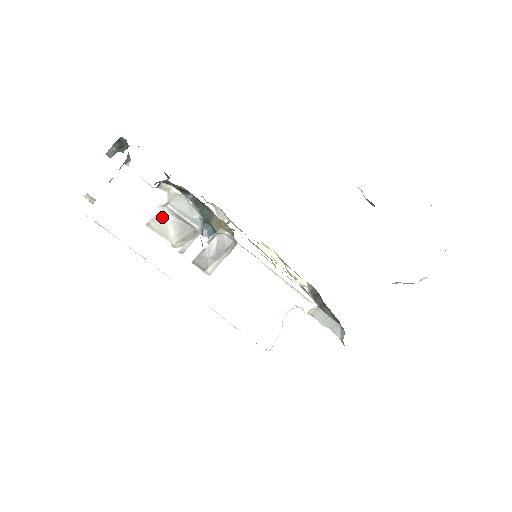
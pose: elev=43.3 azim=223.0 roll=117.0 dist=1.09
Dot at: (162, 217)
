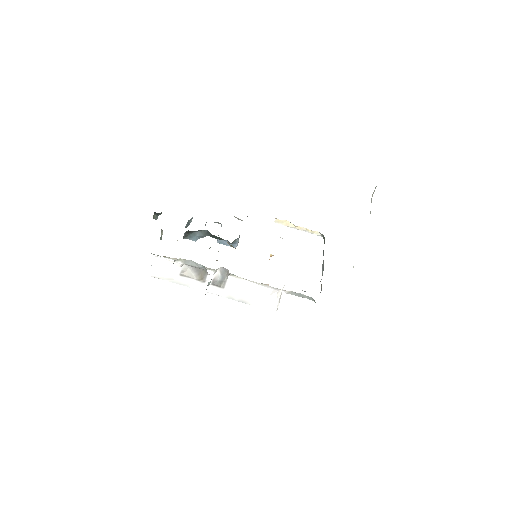
Dot at: (186, 269)
